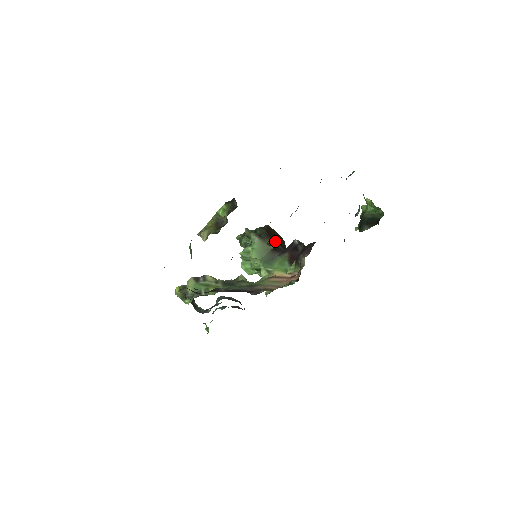
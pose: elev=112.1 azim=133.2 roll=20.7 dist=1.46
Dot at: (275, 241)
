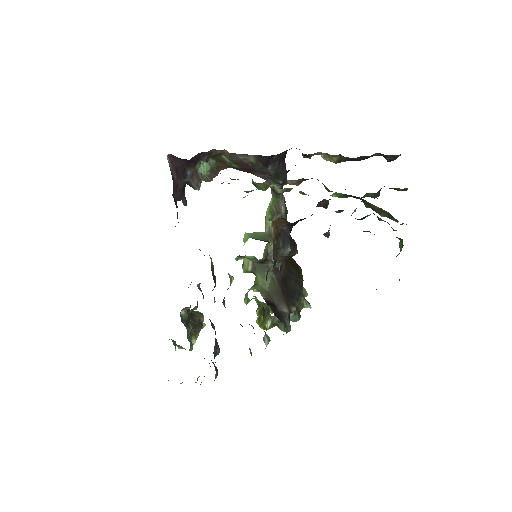
Dot at: occluded
